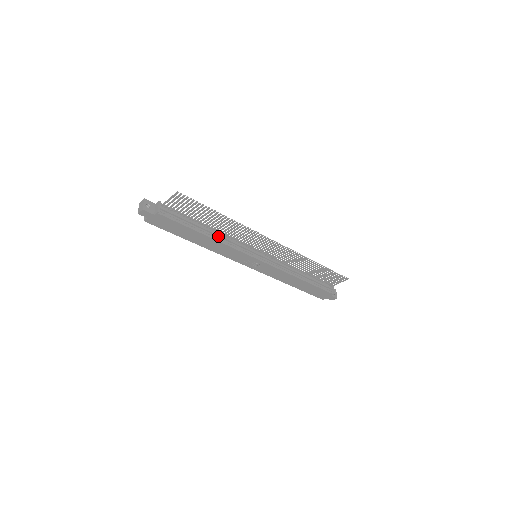
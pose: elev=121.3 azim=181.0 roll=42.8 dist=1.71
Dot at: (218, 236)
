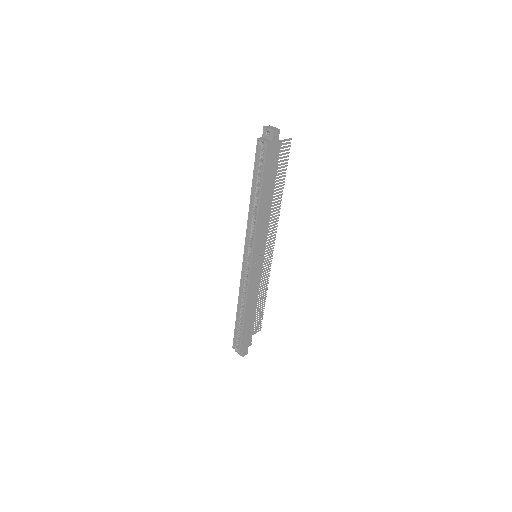
Dot at: occluded
